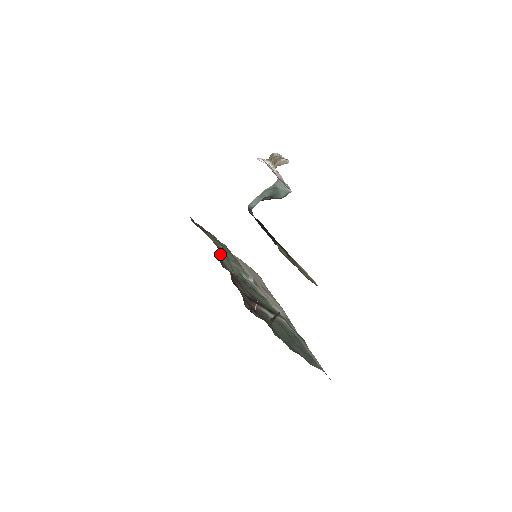
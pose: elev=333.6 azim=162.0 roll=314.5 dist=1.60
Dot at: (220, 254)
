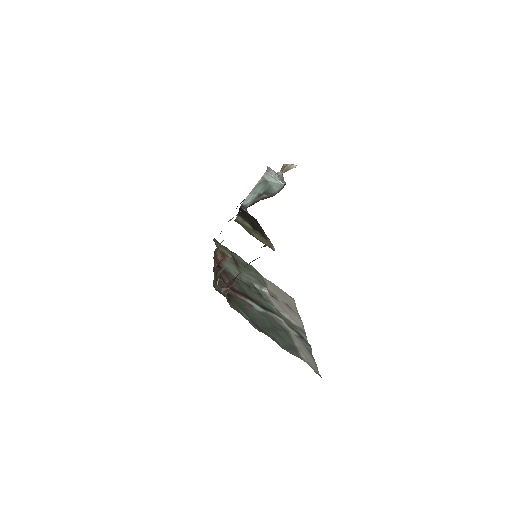
Dot at: (219, 255)
